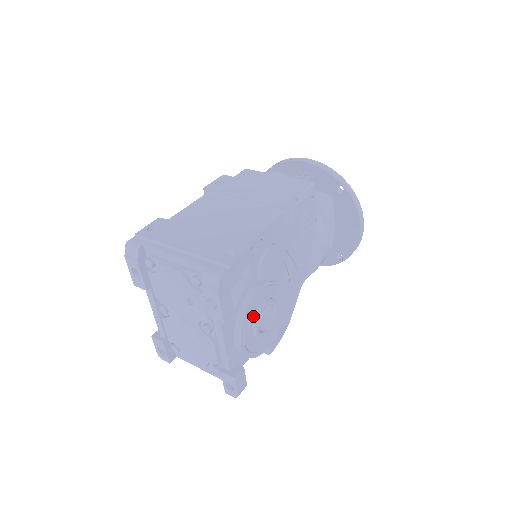
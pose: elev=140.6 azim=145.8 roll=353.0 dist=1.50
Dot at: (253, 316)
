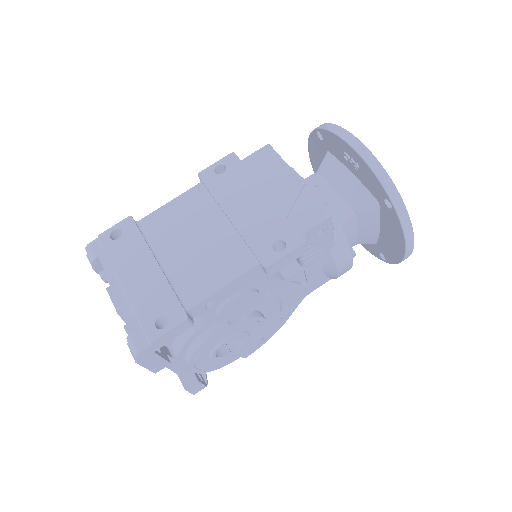
Dot at: (207, 351)
